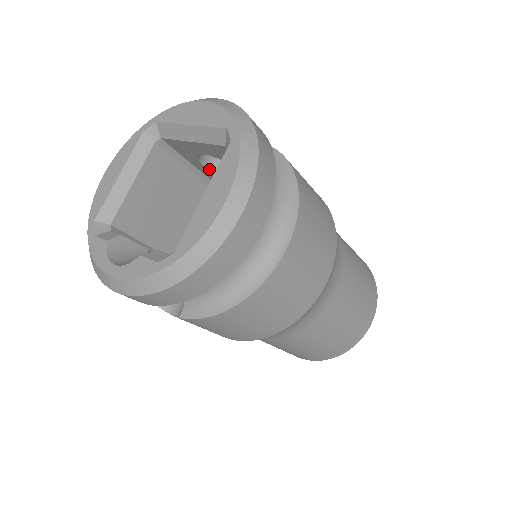
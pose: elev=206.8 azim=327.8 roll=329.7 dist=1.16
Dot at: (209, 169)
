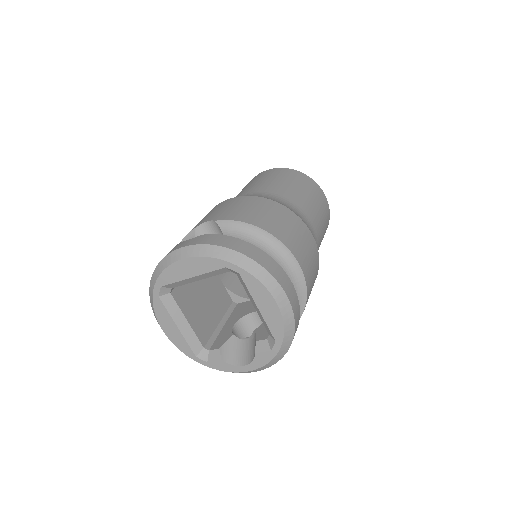
Dot at: occluded
